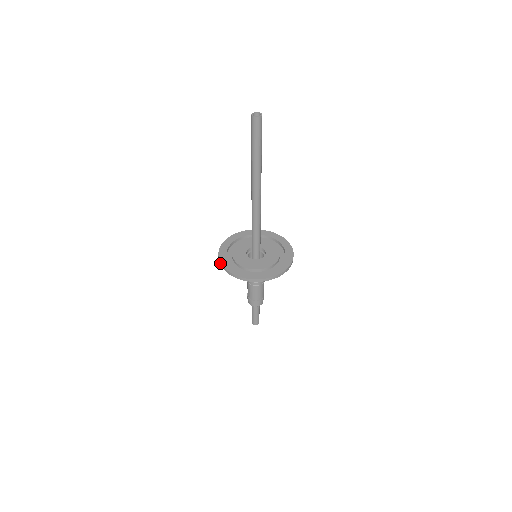
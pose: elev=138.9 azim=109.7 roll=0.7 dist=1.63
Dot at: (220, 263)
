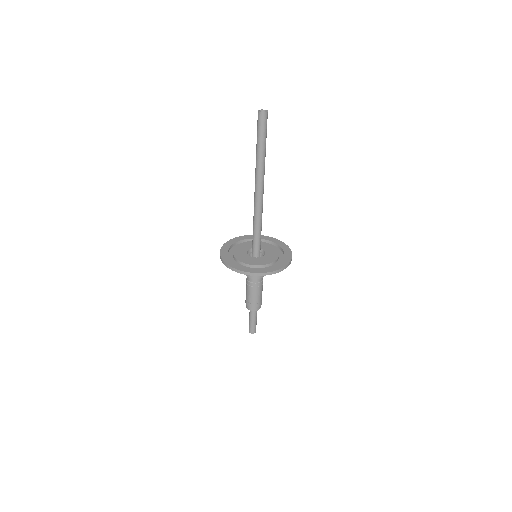
Dot at: (220, 256)
